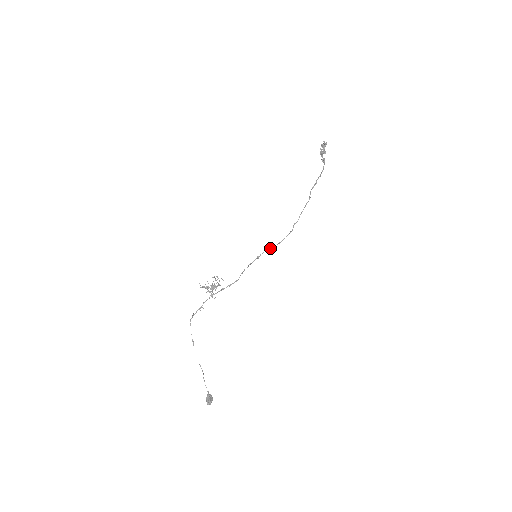
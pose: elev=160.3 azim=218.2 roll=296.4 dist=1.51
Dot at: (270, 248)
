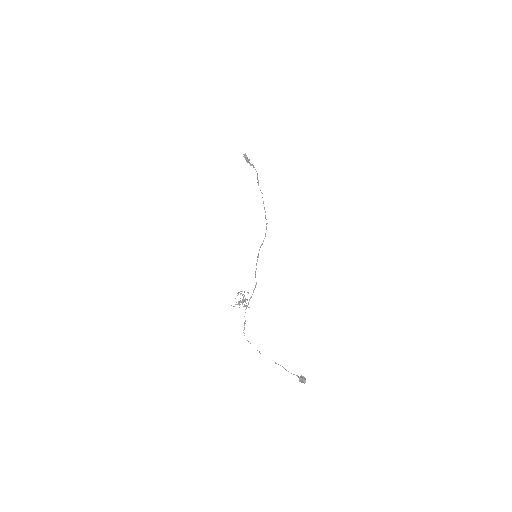
Dot at: (261, 244)
